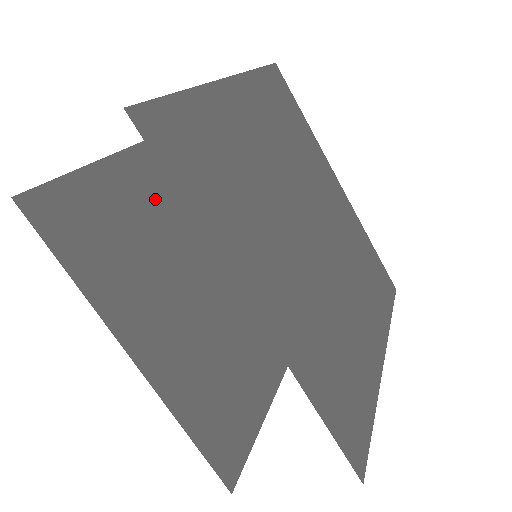
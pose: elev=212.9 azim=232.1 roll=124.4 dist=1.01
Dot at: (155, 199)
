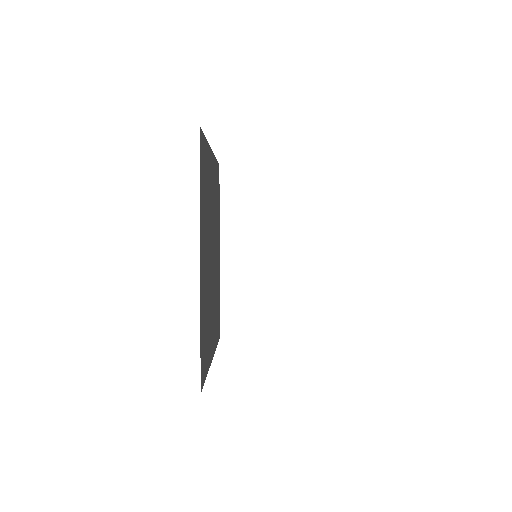
Dot at: (211, 188)
